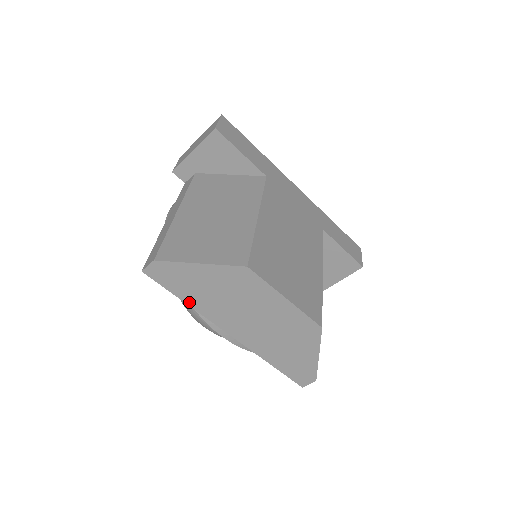
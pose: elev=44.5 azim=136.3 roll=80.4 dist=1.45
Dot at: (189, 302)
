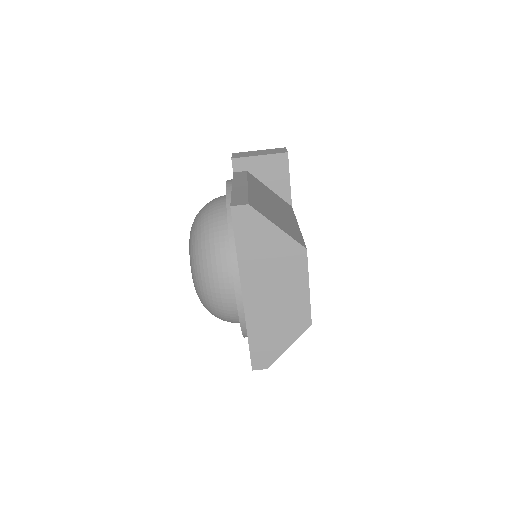
Dot at: (240, 251)
